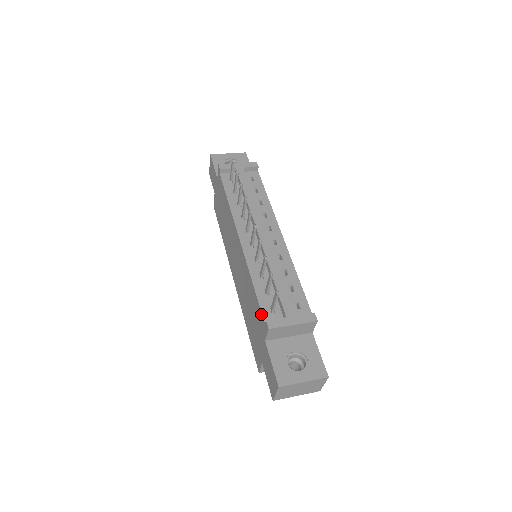
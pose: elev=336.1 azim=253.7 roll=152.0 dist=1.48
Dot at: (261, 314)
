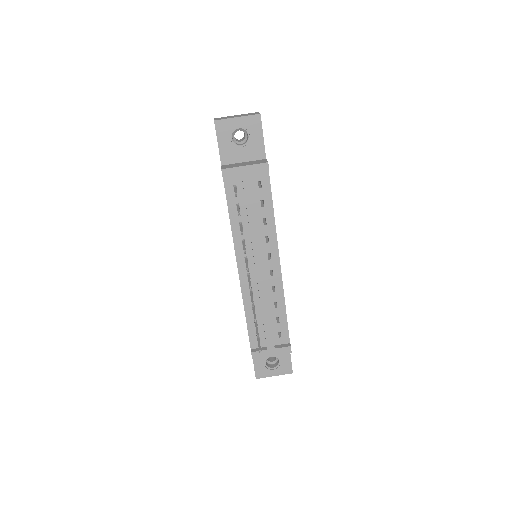
Dot at: (249, 340)
